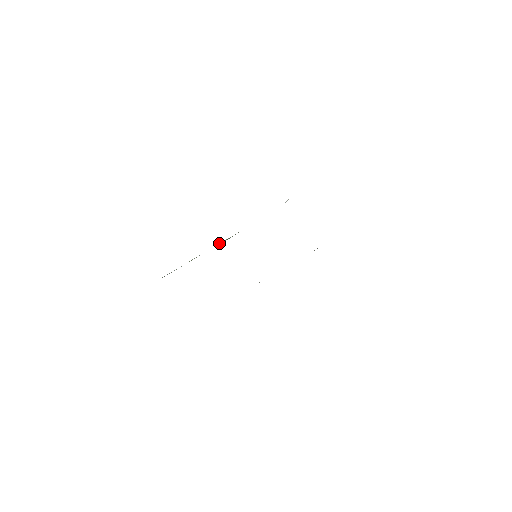
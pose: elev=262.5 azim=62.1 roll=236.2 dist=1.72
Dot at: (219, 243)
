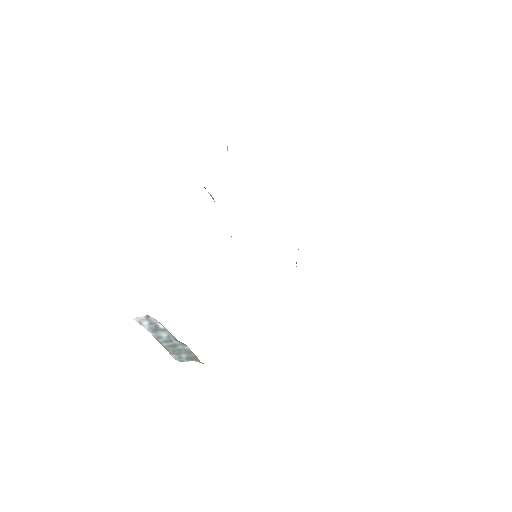
Dot at: occluded
